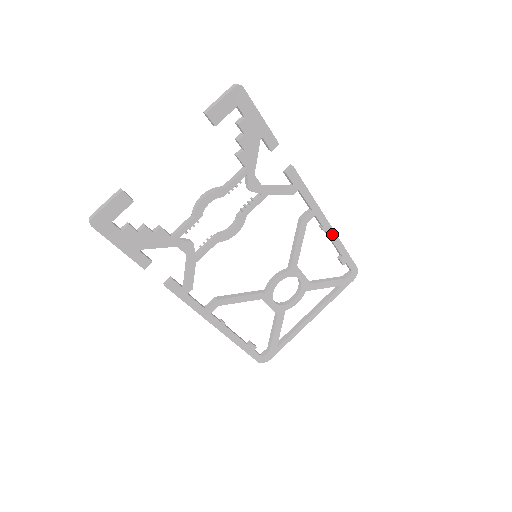
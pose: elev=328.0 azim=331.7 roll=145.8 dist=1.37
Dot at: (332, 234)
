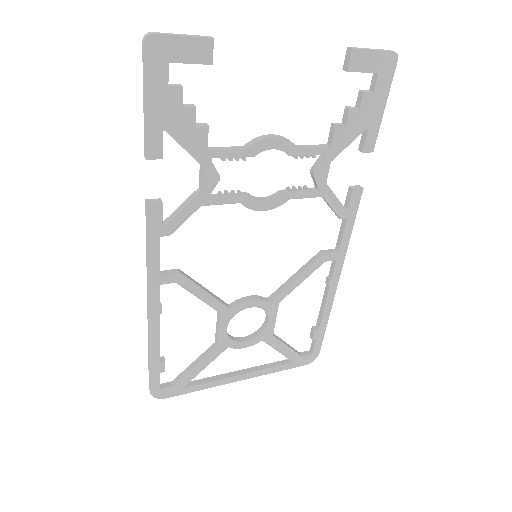
Dot at: (331, 295)
